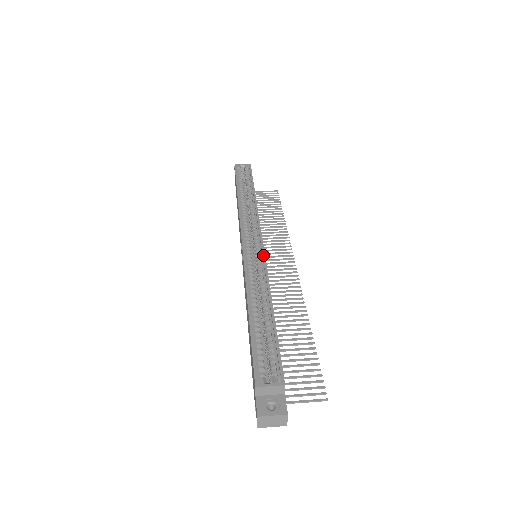
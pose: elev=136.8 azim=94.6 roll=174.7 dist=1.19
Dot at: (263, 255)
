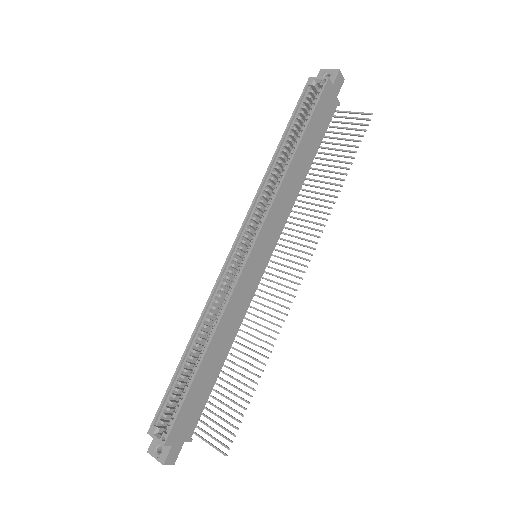
Dot at: (238, 276)
